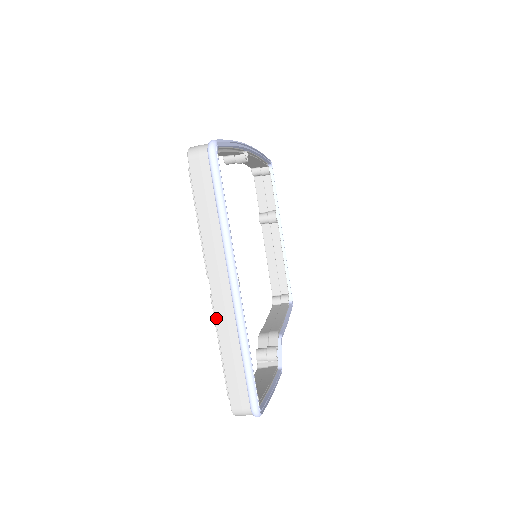
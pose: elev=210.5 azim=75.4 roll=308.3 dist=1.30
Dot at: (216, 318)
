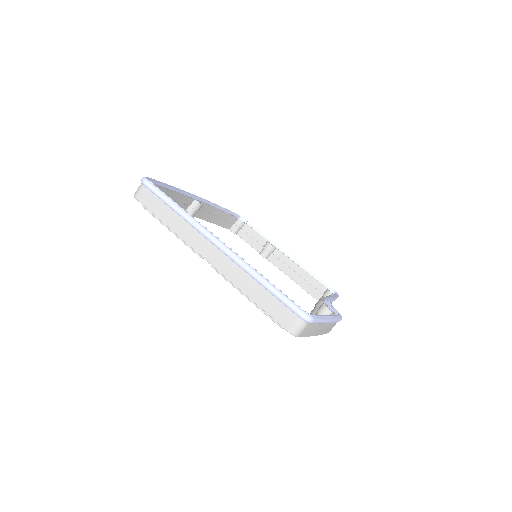
Dot at: (224, 275)
